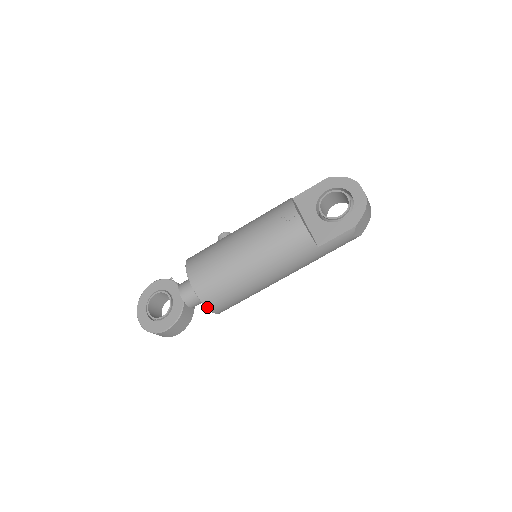
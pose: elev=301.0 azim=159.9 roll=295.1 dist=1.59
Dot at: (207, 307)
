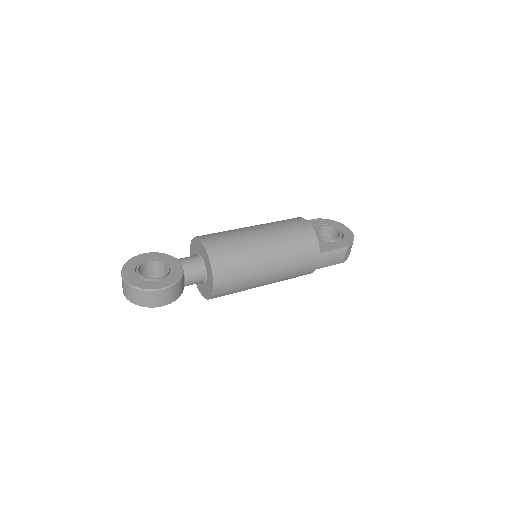
Dot at: (214, 276)
